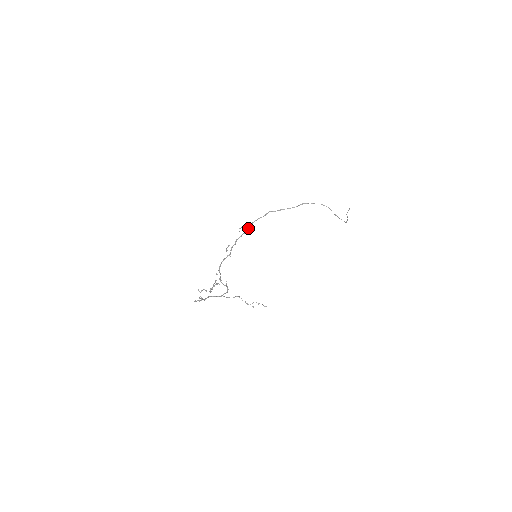
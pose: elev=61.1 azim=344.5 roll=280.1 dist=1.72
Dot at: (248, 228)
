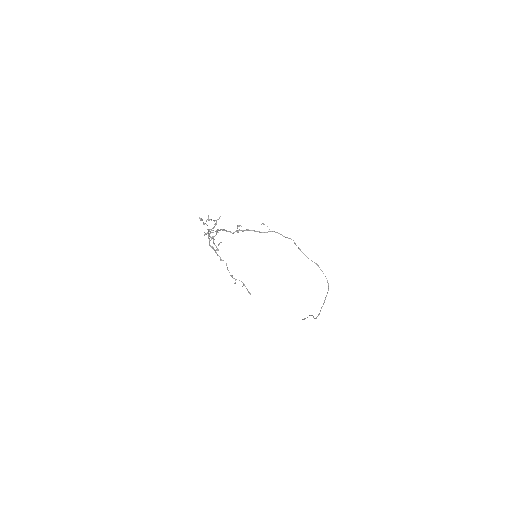
Dot at: (266, 232)
